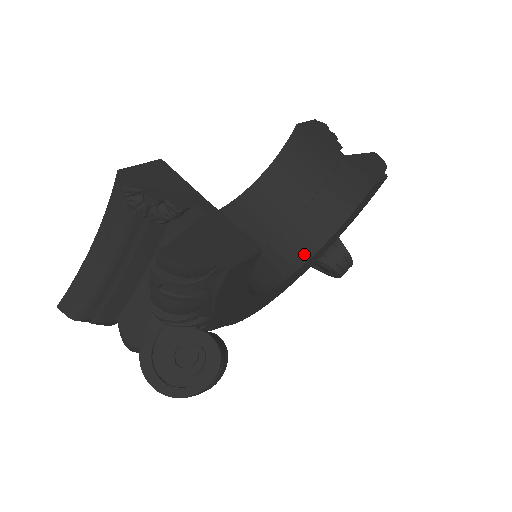
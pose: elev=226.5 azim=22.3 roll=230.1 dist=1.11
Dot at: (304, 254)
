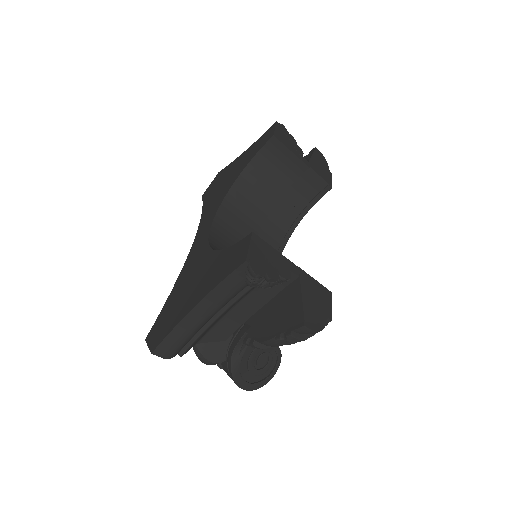
Dot at: (280, 243)
